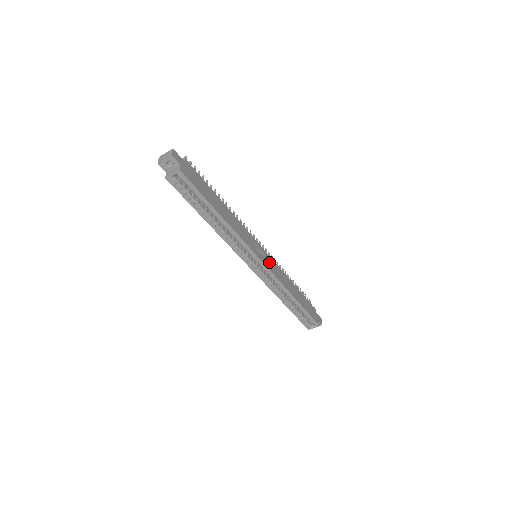
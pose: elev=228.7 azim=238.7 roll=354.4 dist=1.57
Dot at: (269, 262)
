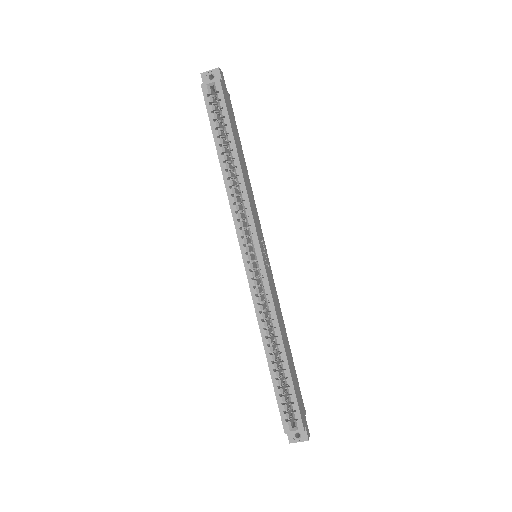
Dot at: (269, 272)
